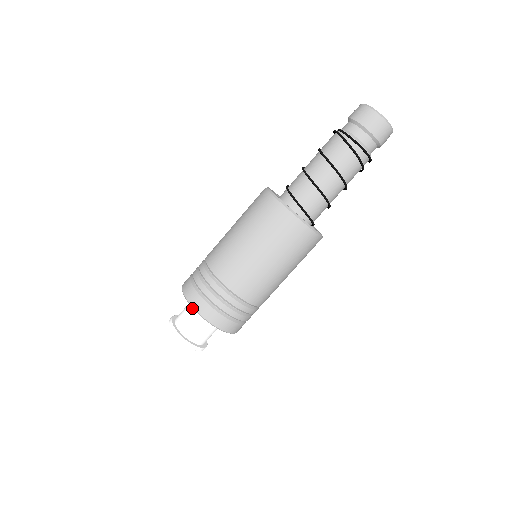
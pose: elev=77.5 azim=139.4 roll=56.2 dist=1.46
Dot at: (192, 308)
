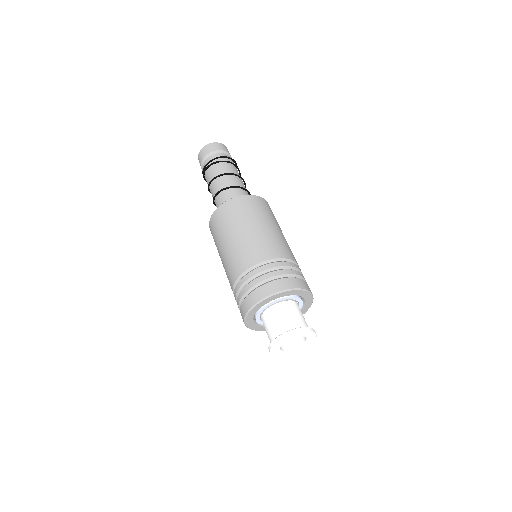
Dot at: (265, 319)
